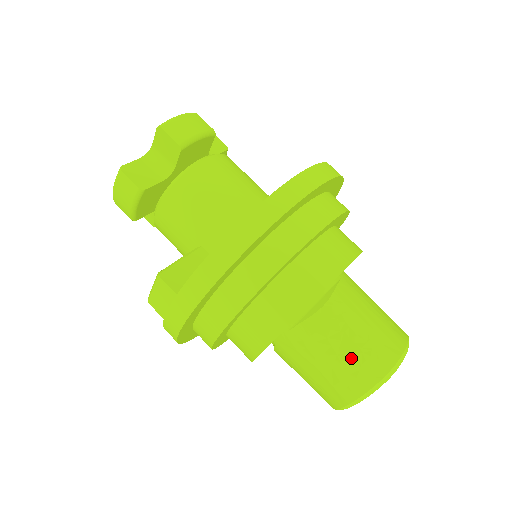
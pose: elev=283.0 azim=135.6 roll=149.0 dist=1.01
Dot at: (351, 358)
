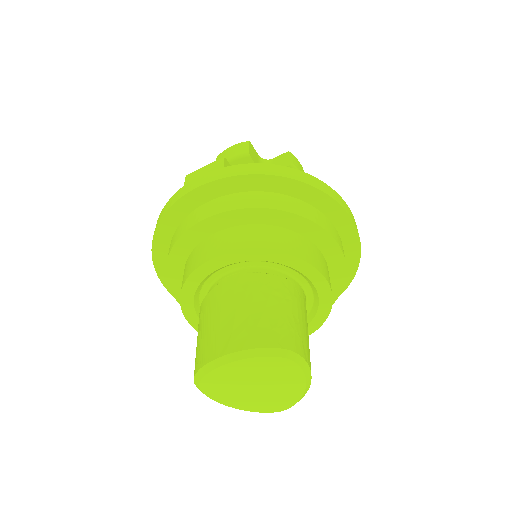
Dot at: (274, 318)
